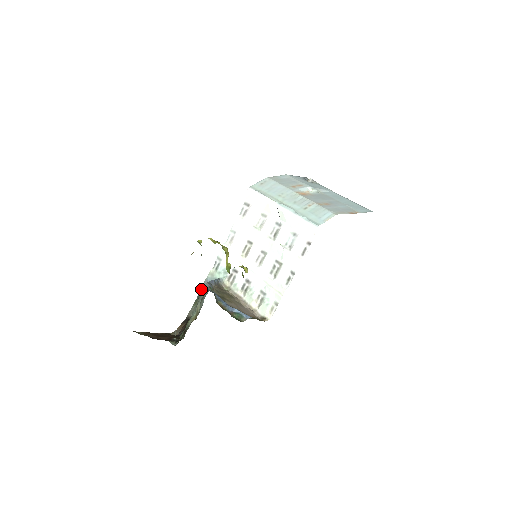
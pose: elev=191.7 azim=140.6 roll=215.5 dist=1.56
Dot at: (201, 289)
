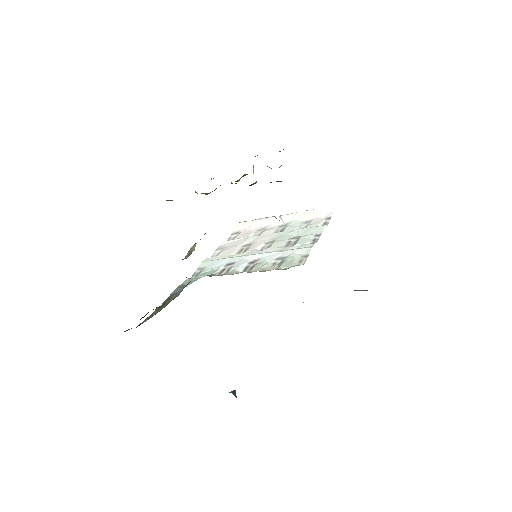
Dot at: (170, 294)
